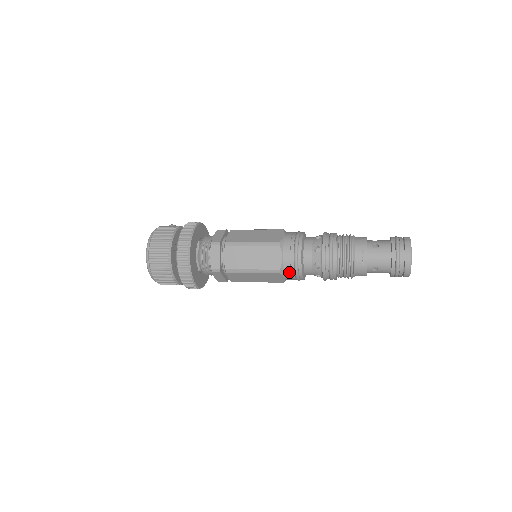
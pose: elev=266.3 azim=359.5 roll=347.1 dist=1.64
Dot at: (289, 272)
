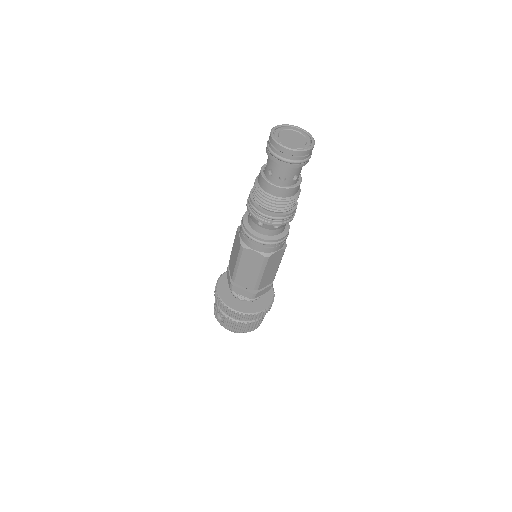
Dot at: occluded
